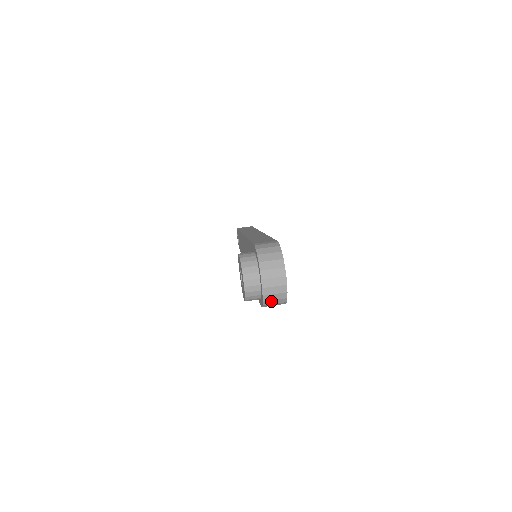
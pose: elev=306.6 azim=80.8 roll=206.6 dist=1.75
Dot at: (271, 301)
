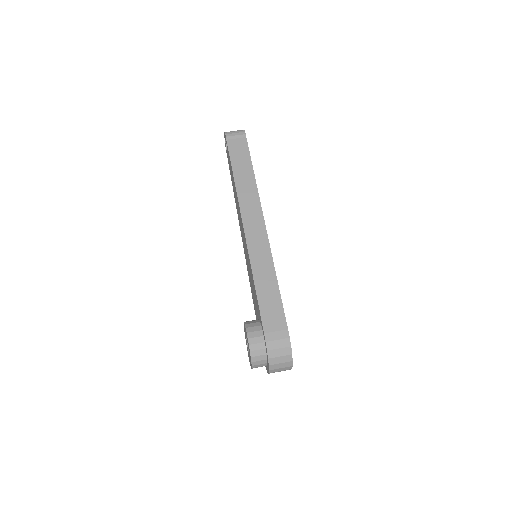
Dot at: occluded
